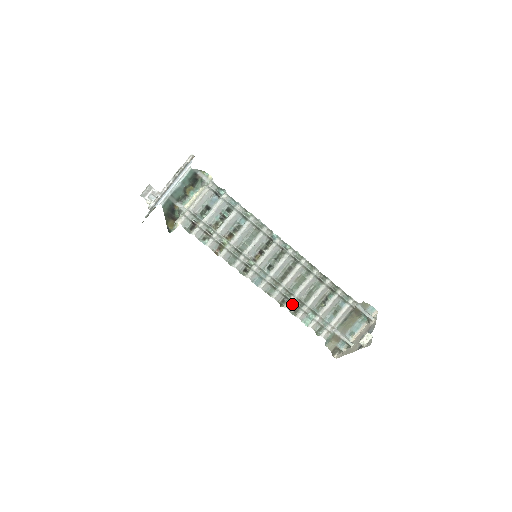
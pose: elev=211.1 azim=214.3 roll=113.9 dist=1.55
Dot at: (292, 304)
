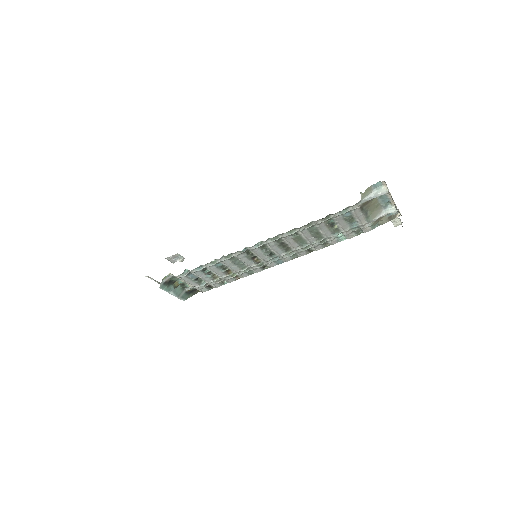
Dot at: (317, 247)
